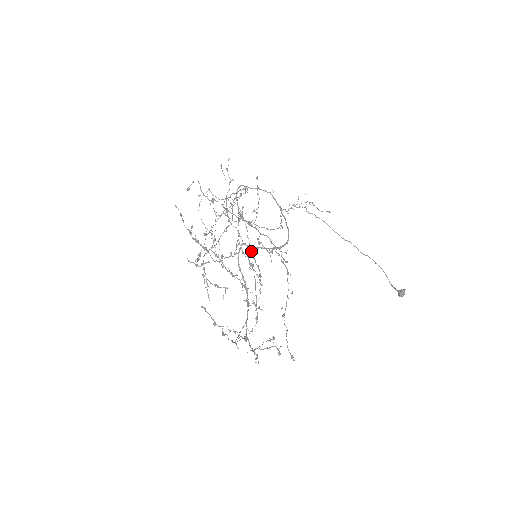
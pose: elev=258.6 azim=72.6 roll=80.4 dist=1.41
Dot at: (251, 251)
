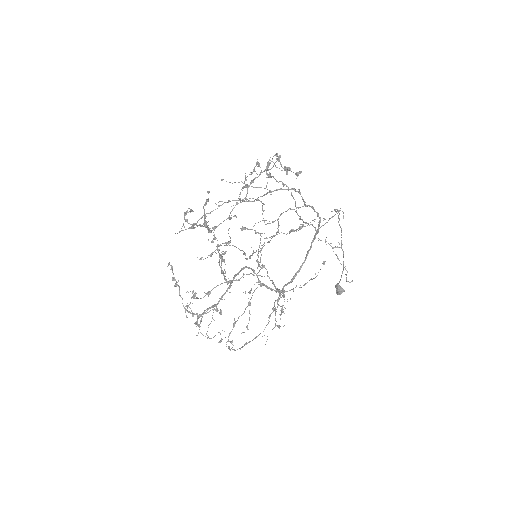
Dot at: (255, 252)
